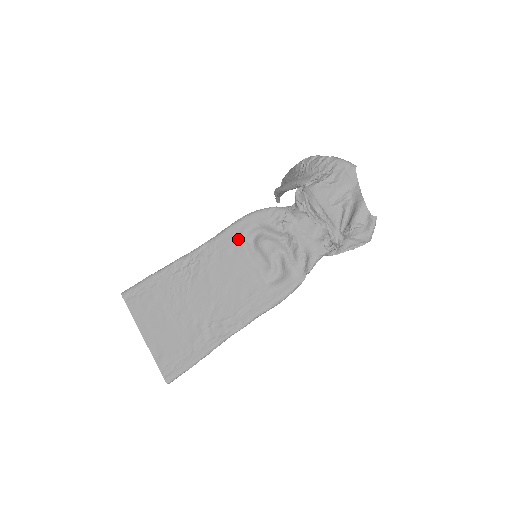
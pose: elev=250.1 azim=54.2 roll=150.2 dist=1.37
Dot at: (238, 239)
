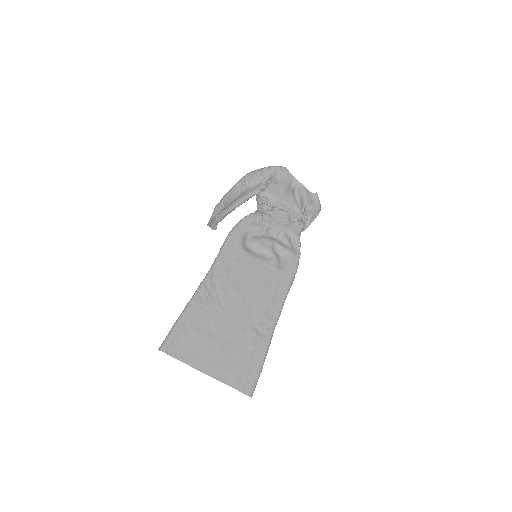
Dot at: (238, 249)
